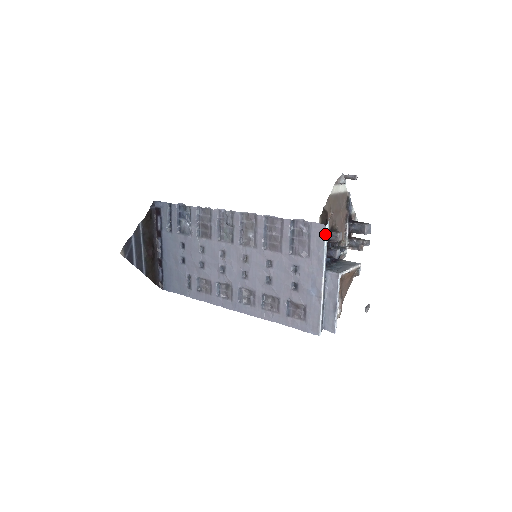
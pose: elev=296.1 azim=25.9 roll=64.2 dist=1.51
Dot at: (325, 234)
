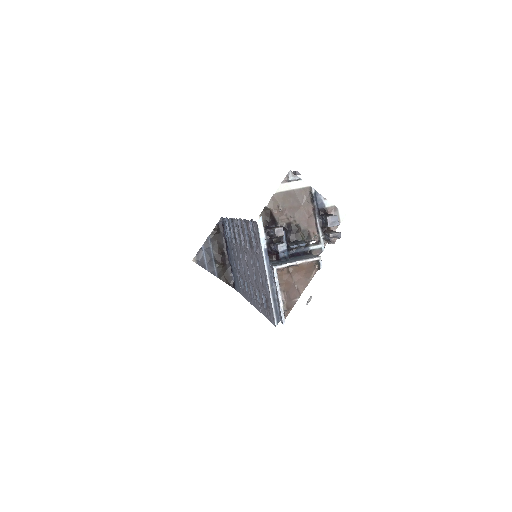
Dot at: (258, 231)
